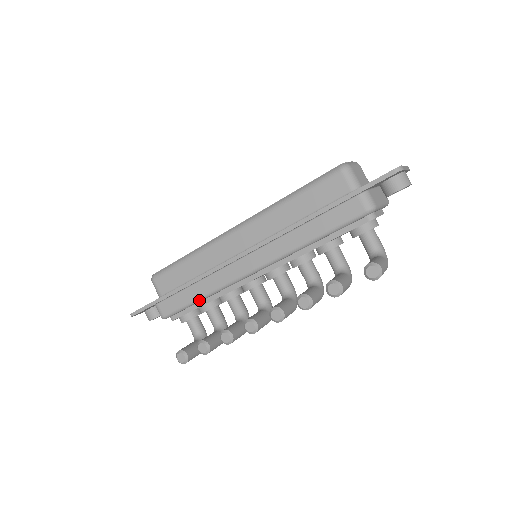
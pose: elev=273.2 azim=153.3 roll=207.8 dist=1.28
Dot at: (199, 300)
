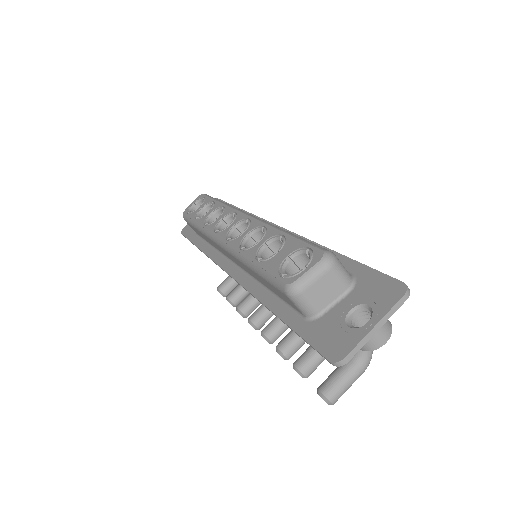
Dot at: occluded
